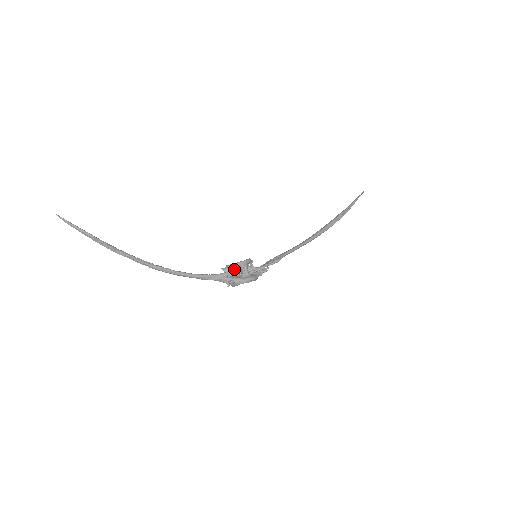
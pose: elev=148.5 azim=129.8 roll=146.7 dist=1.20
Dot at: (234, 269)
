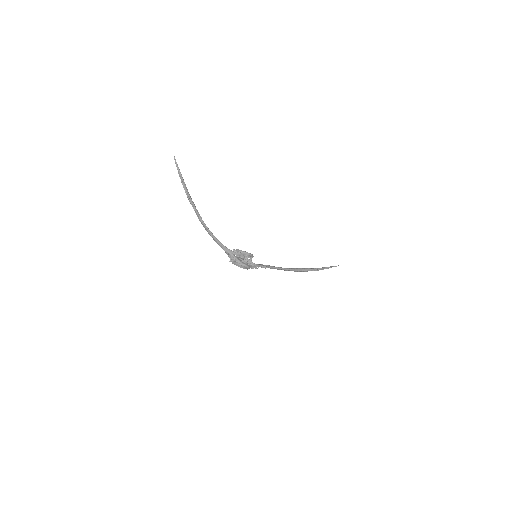
Dot at: (240, 254)
